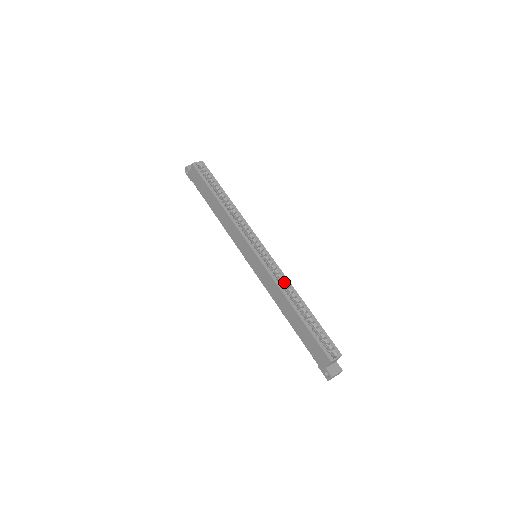
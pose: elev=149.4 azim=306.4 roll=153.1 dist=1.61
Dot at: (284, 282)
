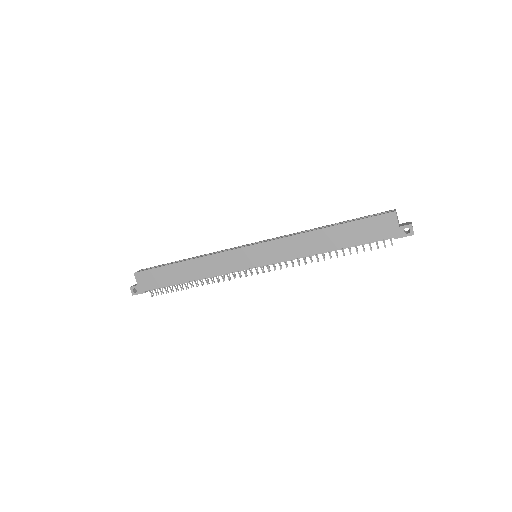
Dot at: occluded
